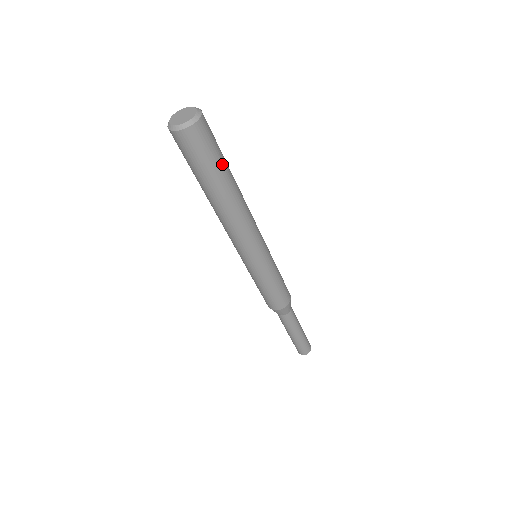
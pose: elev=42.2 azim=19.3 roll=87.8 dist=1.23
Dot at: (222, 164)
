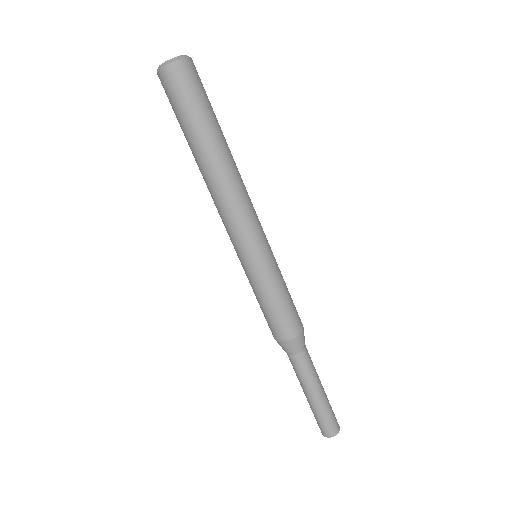
Dot at: (214, 114)
